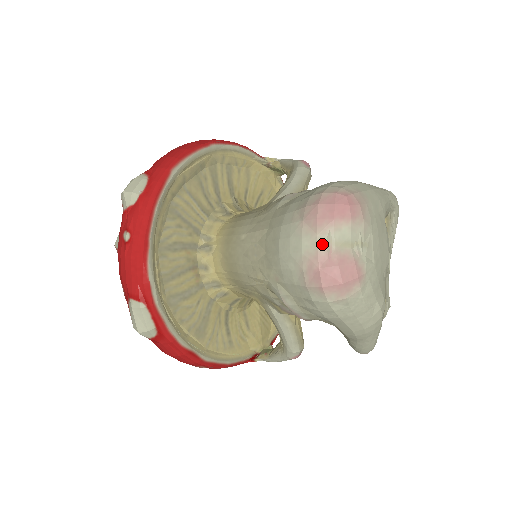
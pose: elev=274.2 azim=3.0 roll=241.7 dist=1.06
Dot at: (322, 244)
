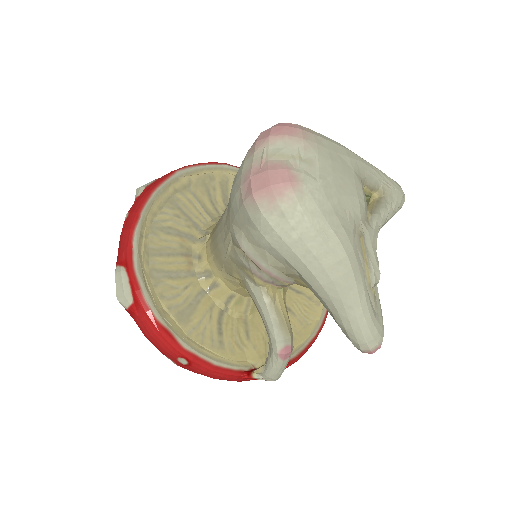
Dot at: (257, 159)
